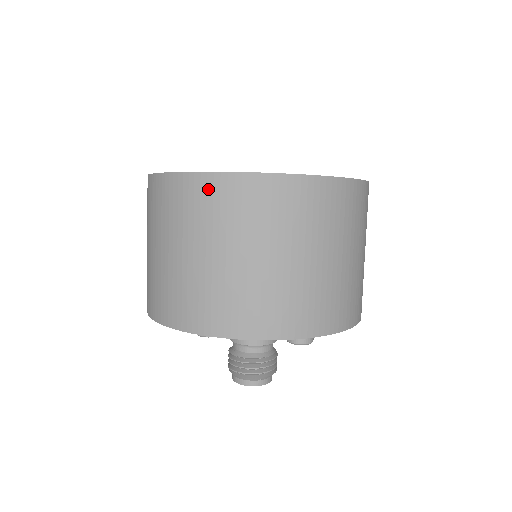
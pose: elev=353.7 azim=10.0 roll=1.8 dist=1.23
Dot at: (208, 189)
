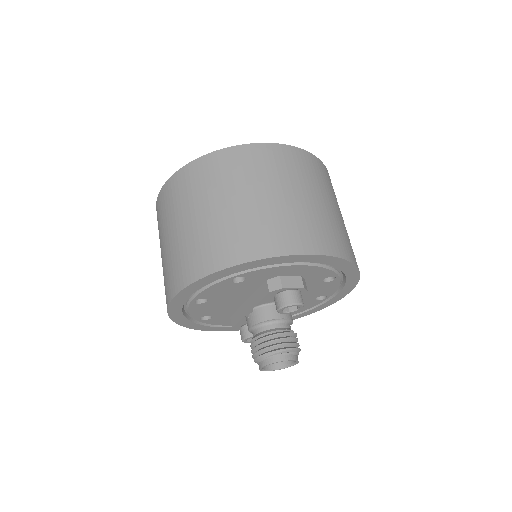
Dot at: (157, 215)
